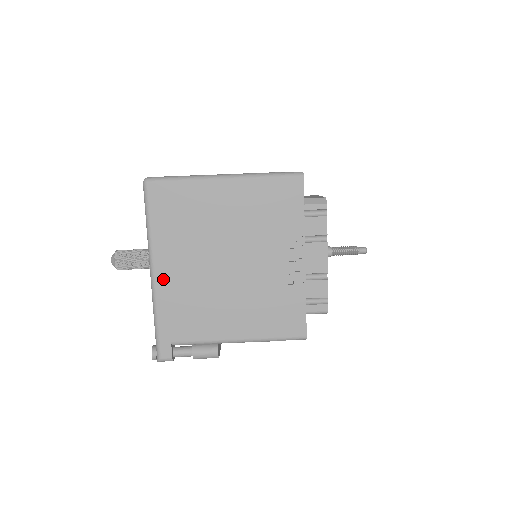
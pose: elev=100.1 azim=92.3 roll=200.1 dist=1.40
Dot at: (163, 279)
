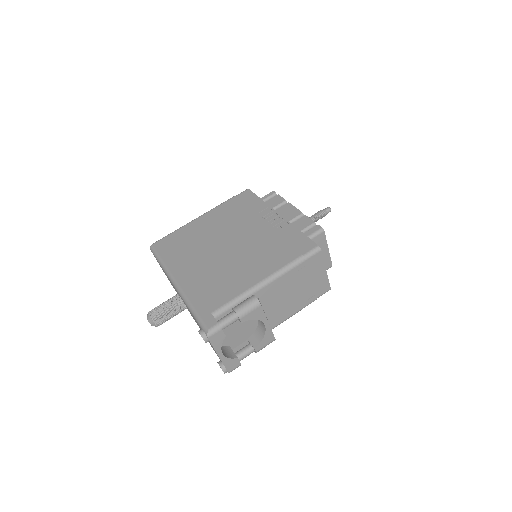
Dot at: (185, 281)
